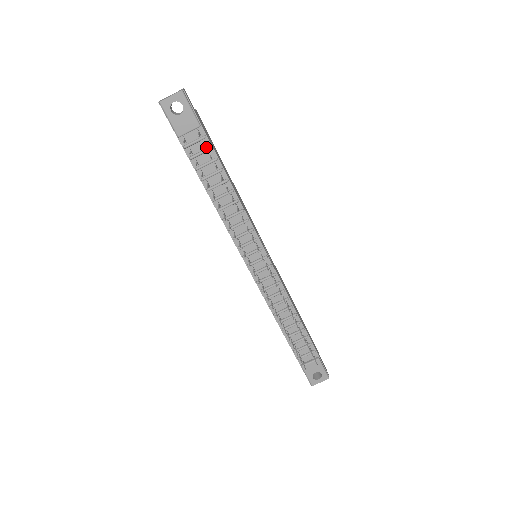
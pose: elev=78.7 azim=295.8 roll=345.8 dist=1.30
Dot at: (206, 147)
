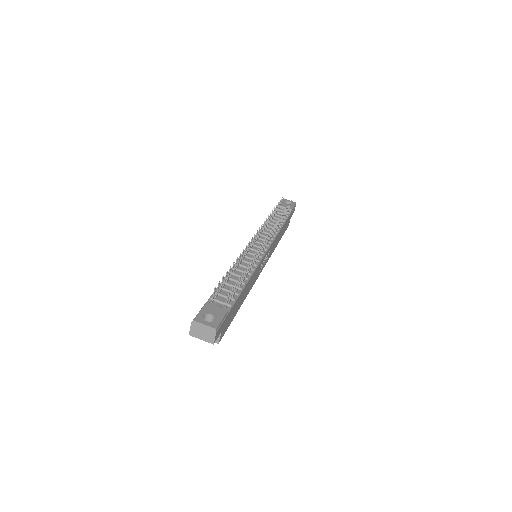
Dot at: (286, 215)
